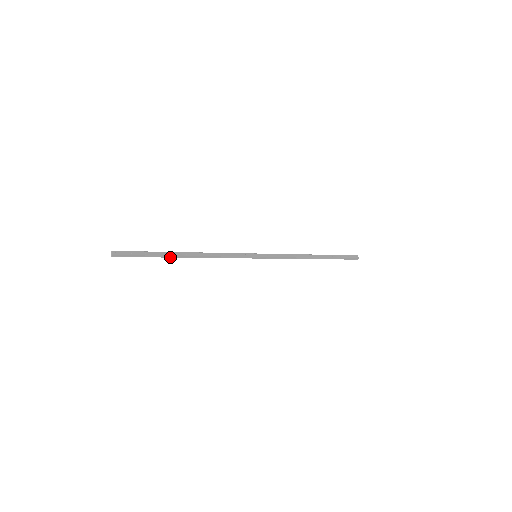
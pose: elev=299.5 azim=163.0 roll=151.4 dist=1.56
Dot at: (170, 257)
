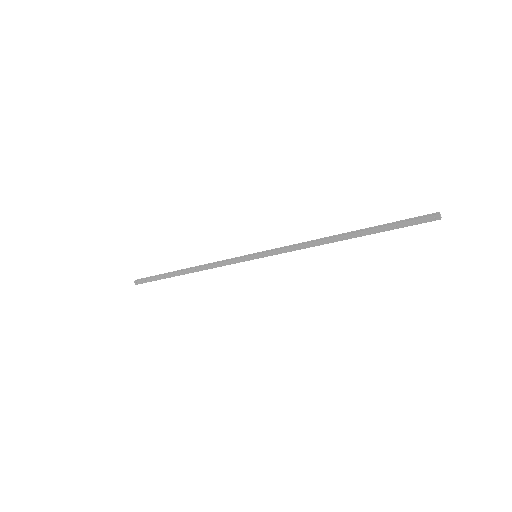
Dot at: (175, 275)
